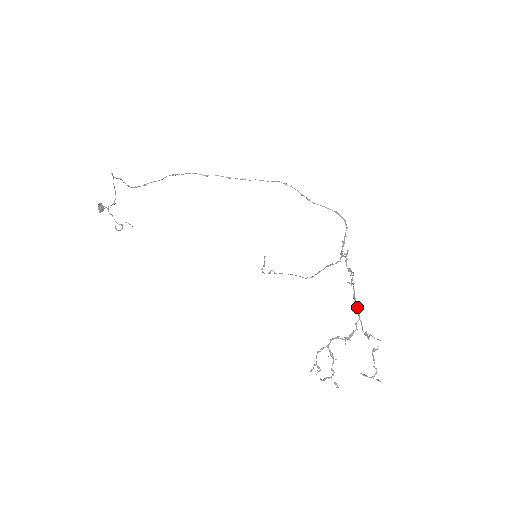
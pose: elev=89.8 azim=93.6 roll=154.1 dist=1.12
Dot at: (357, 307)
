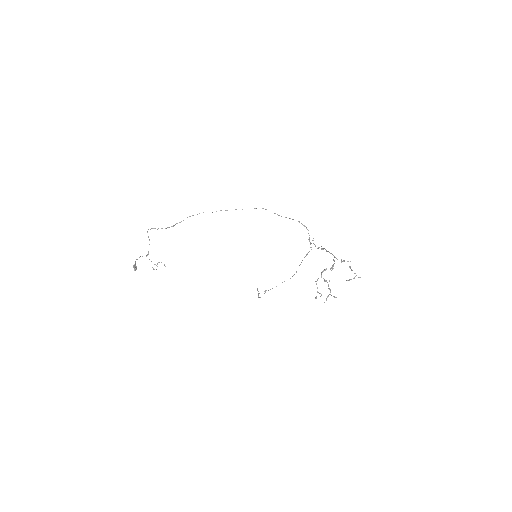
Dot at: (331, 253)
